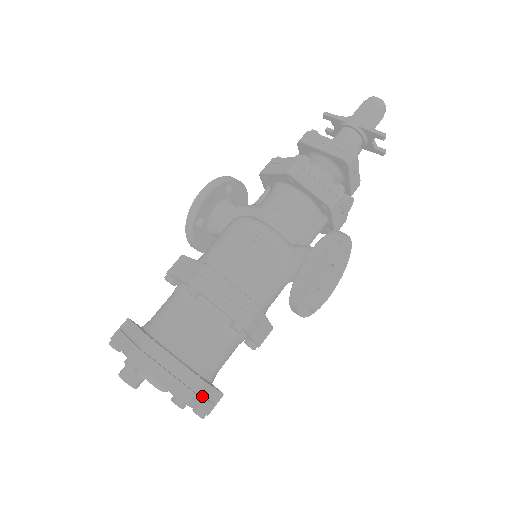
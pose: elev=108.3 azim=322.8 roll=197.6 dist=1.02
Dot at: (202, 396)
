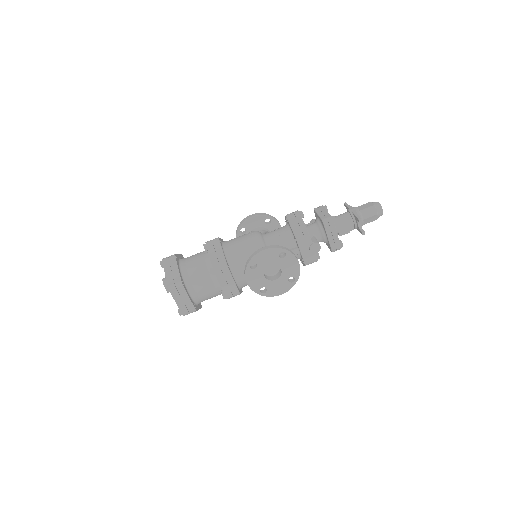
Dot at: (180, 294)
